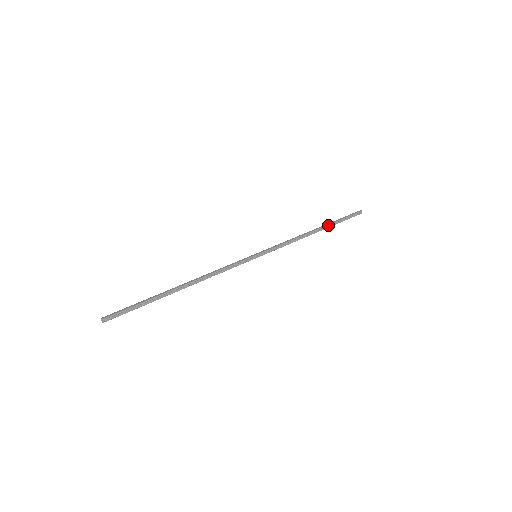
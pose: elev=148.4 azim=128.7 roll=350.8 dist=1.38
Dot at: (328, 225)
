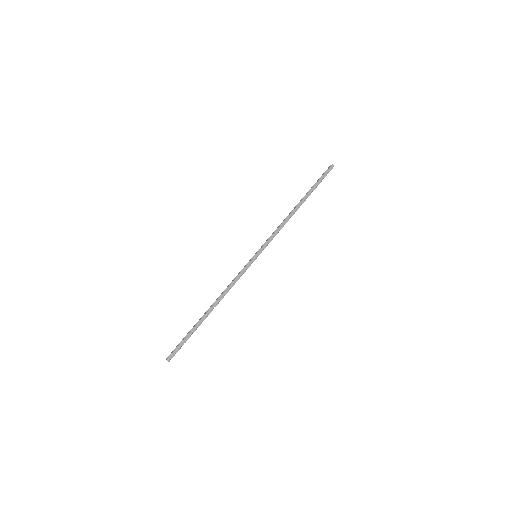
Dot at: (307, 197)
